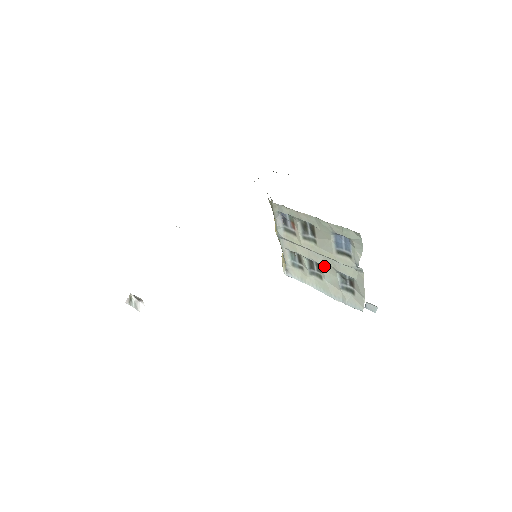
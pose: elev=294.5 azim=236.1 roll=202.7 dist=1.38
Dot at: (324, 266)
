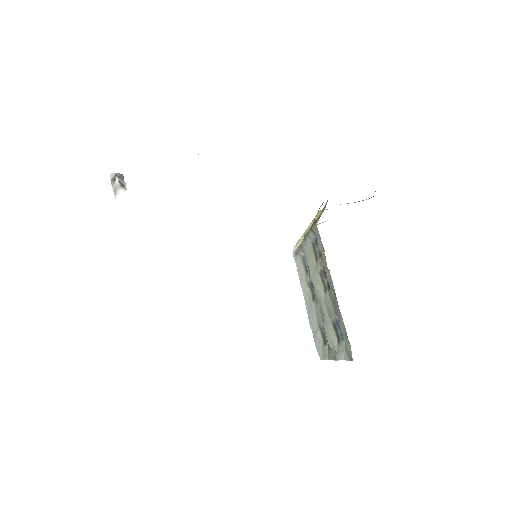
Dot at: occluded
